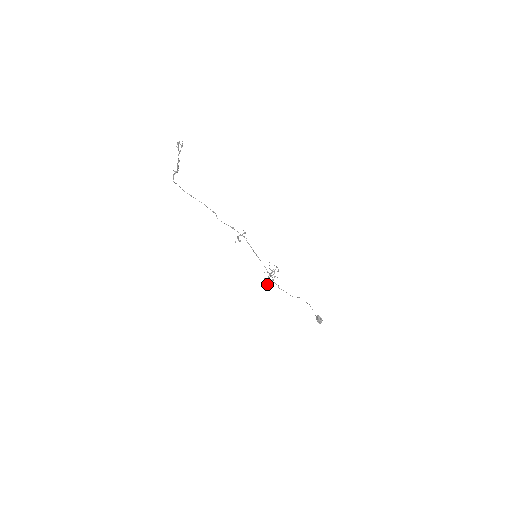
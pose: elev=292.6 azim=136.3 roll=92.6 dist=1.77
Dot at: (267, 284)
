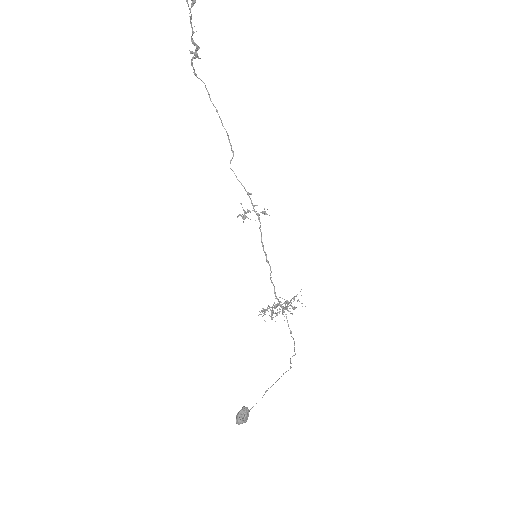
Dot at: occluded
